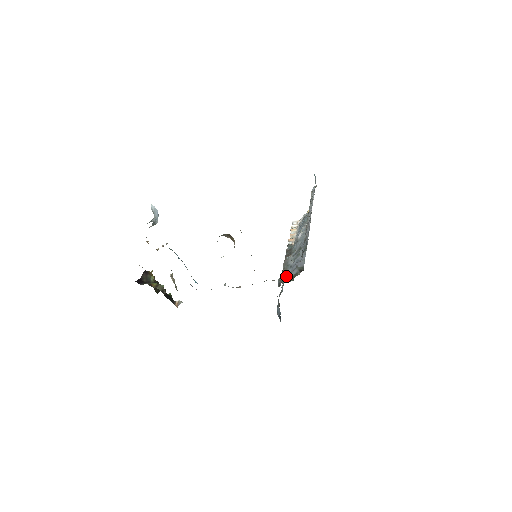
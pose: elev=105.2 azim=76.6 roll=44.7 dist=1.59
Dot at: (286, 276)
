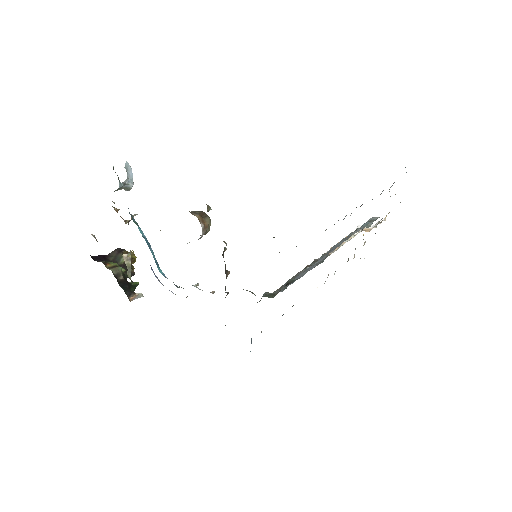
Dot at: occluded
